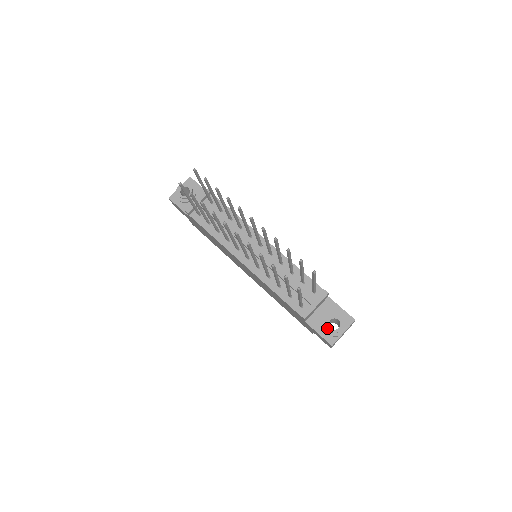
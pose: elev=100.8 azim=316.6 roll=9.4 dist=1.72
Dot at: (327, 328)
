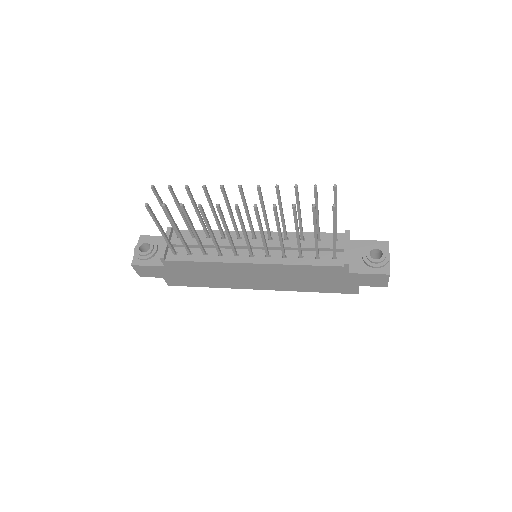
Dot at: (373, 262)
